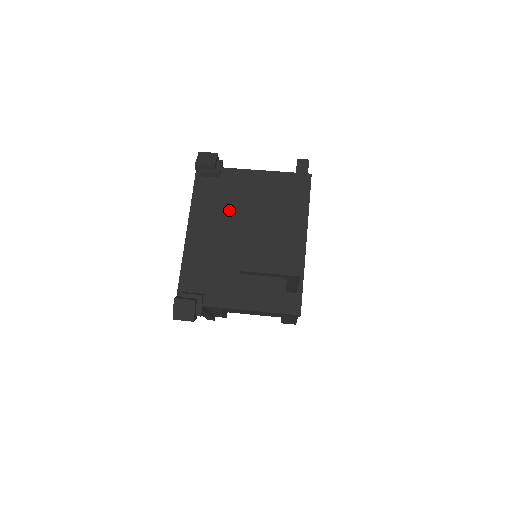
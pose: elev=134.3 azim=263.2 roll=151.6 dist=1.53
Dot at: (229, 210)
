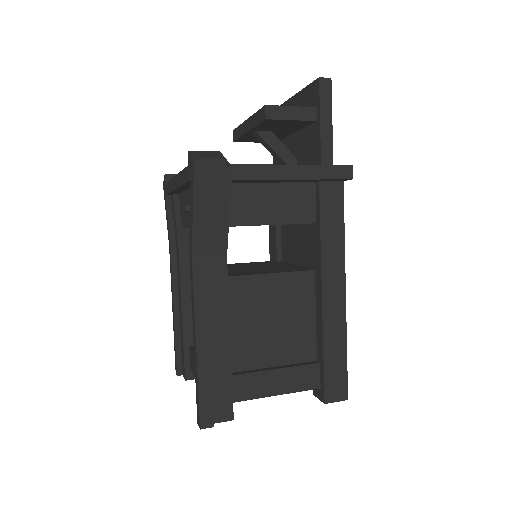
Dot at: occluded
